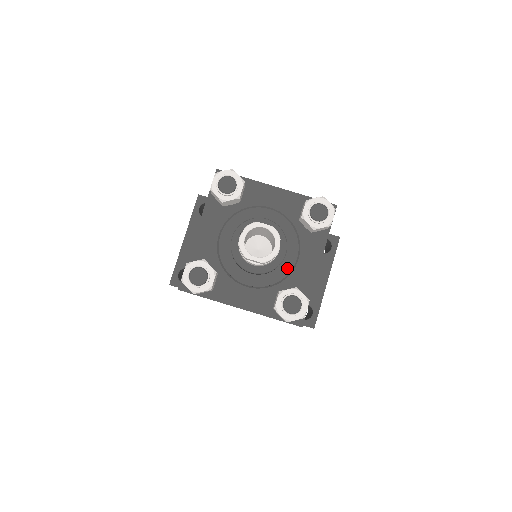
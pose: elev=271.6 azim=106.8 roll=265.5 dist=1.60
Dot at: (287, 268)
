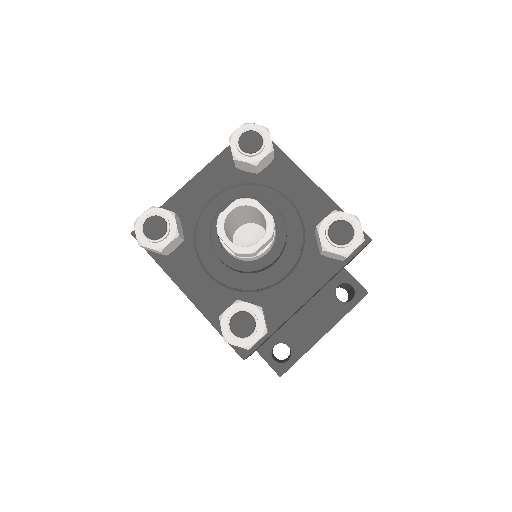
Dot at: (267, 280)
